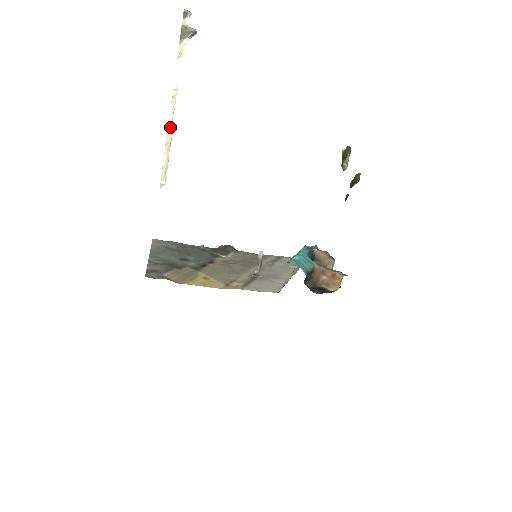
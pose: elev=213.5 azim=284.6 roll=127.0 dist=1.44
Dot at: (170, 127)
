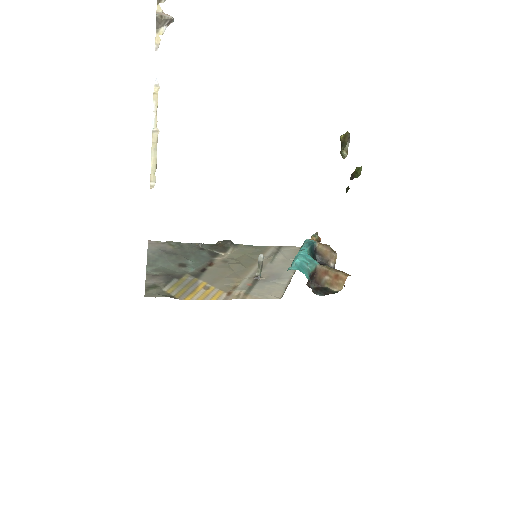
Dot at: (155, 126)
